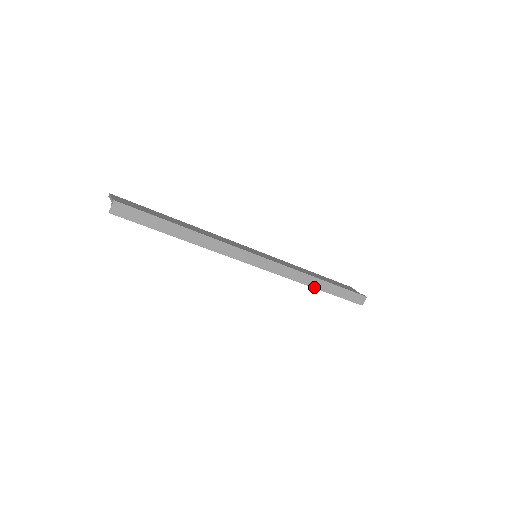
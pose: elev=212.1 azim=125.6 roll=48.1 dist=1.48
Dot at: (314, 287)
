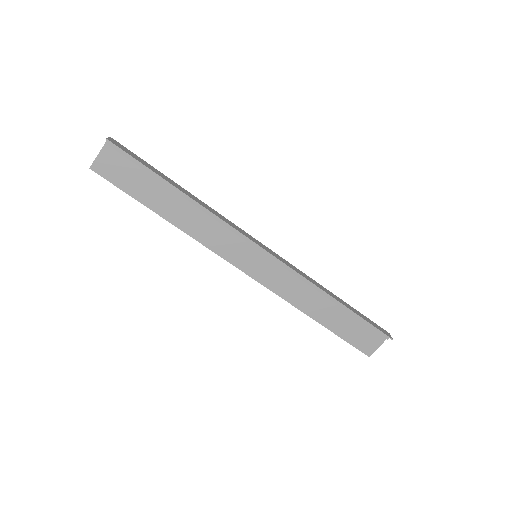
Dot at: (332, 297)
